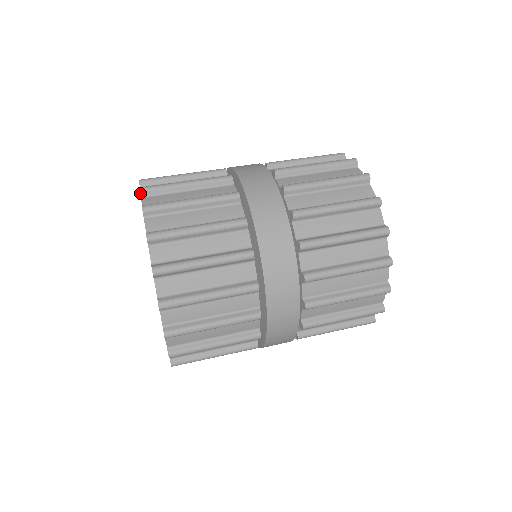
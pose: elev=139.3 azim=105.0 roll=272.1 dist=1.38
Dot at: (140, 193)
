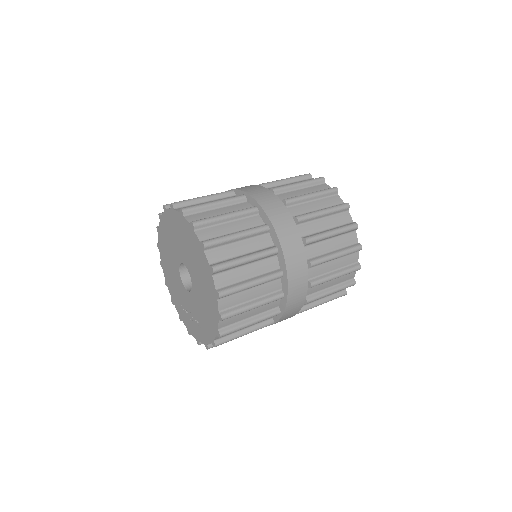
Dot at: (173, 206)
